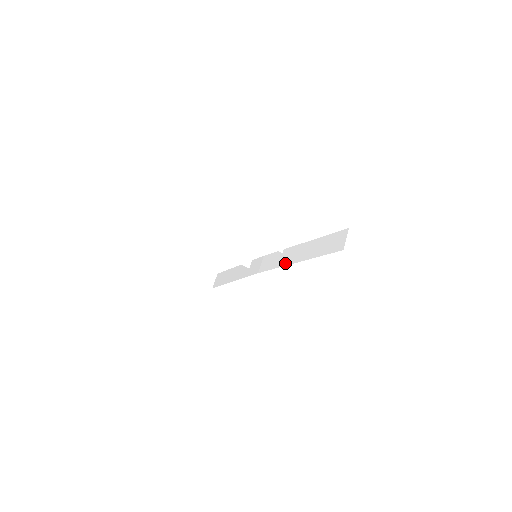
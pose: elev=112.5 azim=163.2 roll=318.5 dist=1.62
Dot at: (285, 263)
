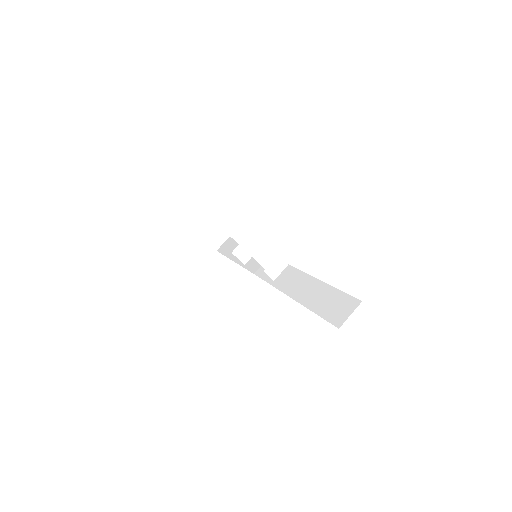
Dot at: (280, 286)
